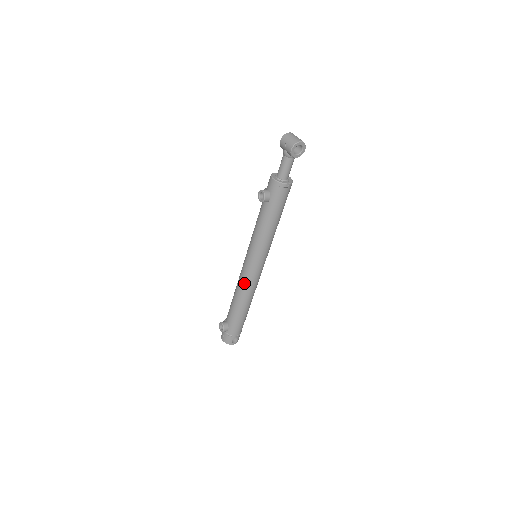
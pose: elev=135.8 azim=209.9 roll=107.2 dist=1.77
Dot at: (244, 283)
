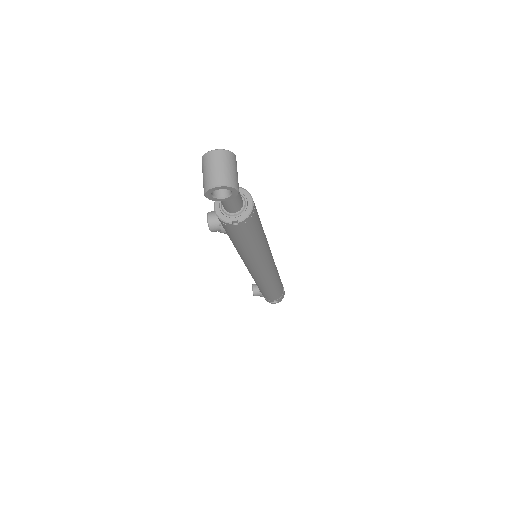
Dot at: (251, 275)
